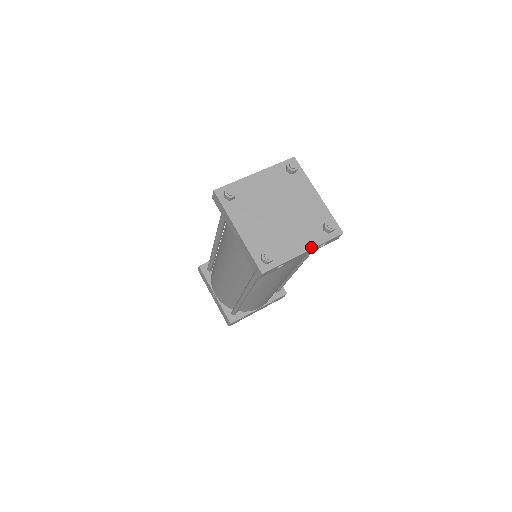
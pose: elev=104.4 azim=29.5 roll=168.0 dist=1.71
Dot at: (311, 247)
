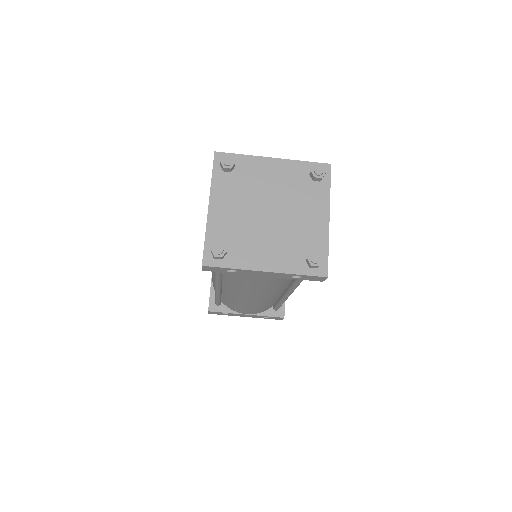
Dot at: (278, 270)
